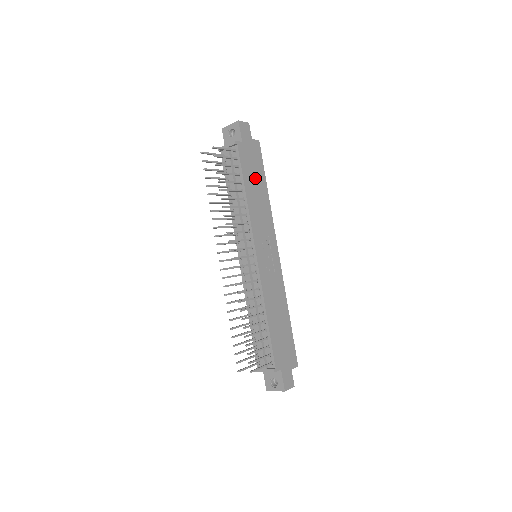
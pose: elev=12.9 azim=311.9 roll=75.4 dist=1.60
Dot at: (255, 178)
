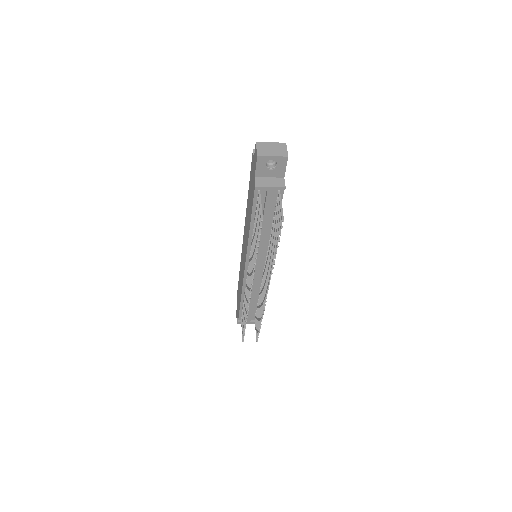
Dot at: occluded
